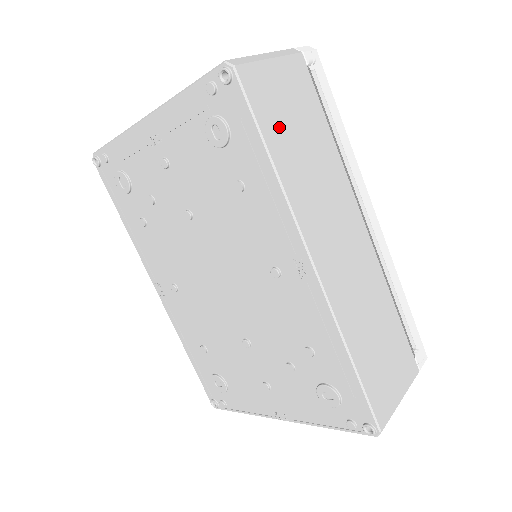
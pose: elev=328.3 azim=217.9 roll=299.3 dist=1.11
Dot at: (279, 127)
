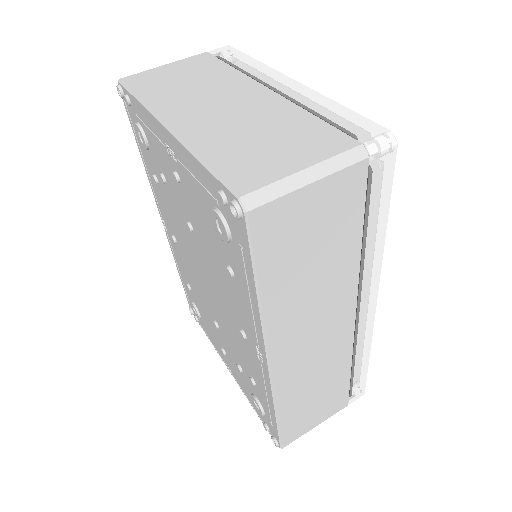
Dot at: (285, 260)
